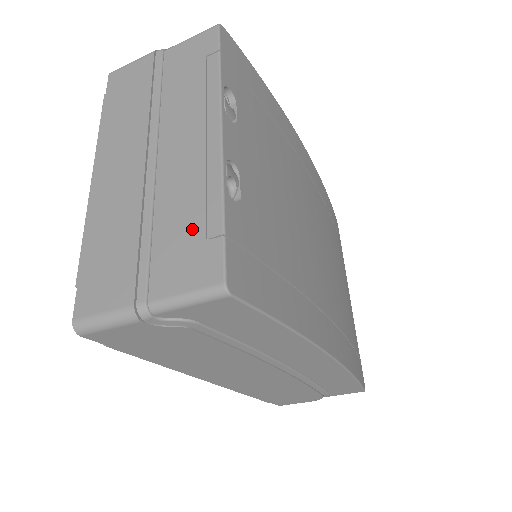
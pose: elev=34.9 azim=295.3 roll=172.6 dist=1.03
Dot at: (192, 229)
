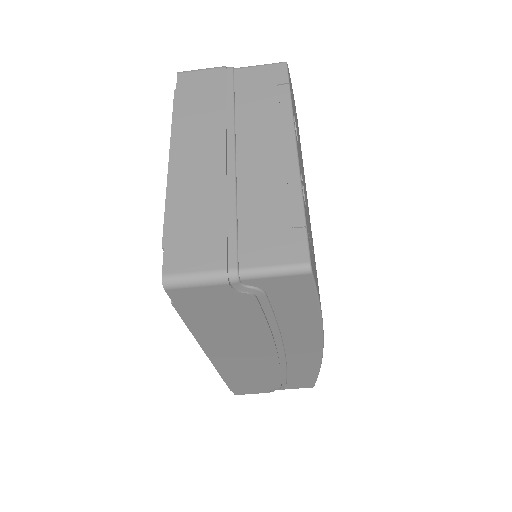
Dot at: (276, 218)
